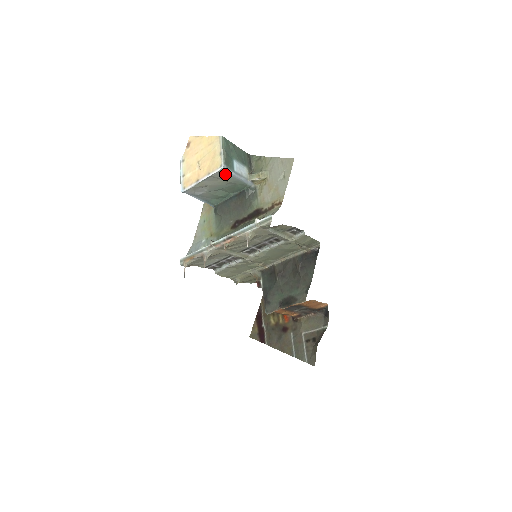
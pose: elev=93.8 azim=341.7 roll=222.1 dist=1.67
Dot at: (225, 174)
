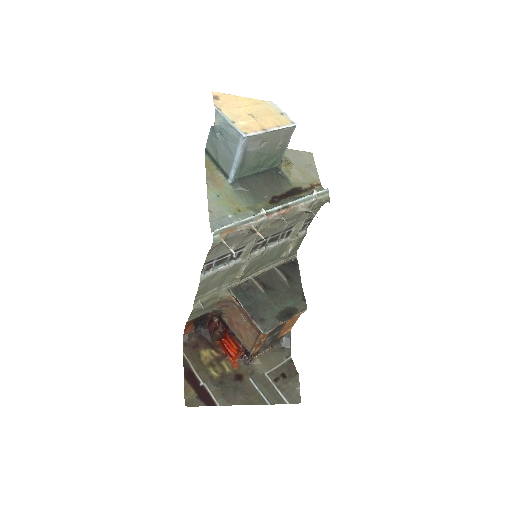
Dot at: (289, 135)
